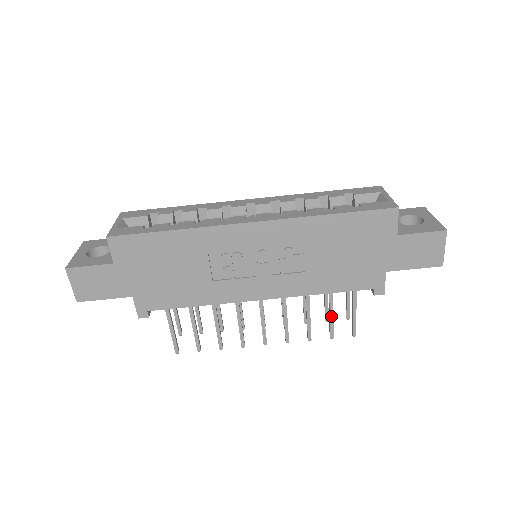
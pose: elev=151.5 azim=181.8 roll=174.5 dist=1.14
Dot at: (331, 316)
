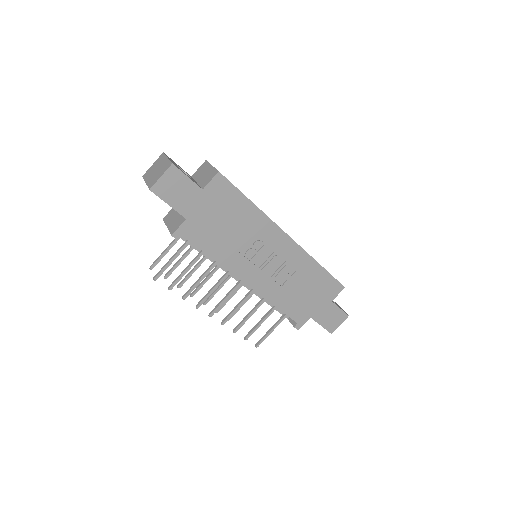
Dot at: (260, 324)
